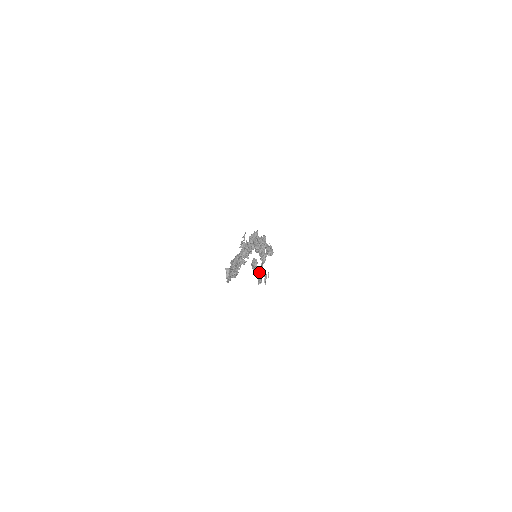
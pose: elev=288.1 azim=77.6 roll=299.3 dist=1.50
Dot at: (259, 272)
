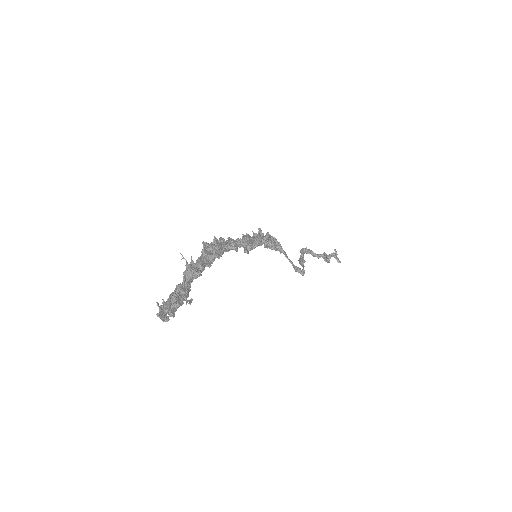
Dot at: (302, 262)
